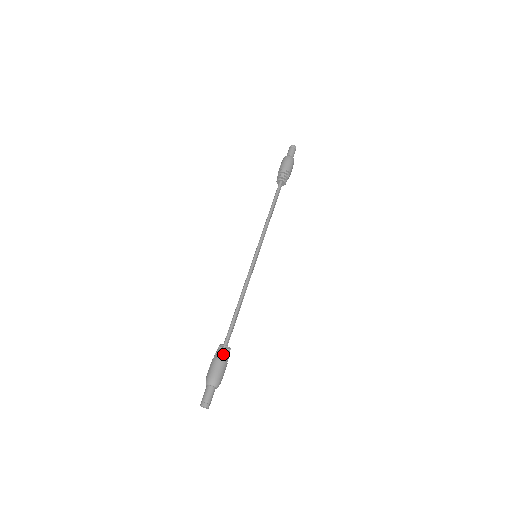
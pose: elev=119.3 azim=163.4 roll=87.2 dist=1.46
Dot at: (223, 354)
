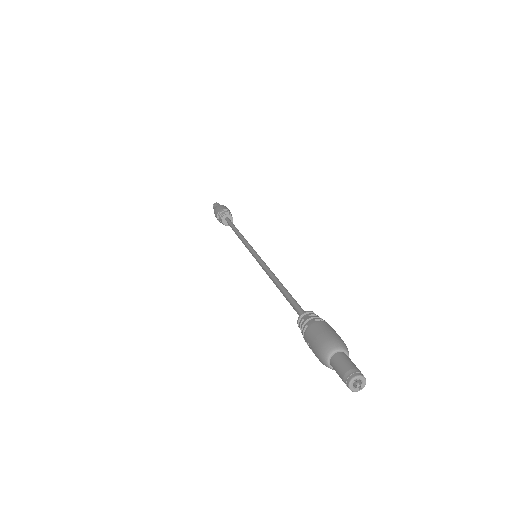
Dot at: (311, 319)
